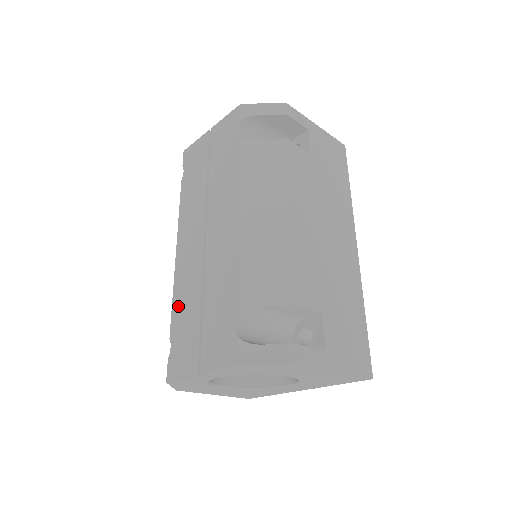
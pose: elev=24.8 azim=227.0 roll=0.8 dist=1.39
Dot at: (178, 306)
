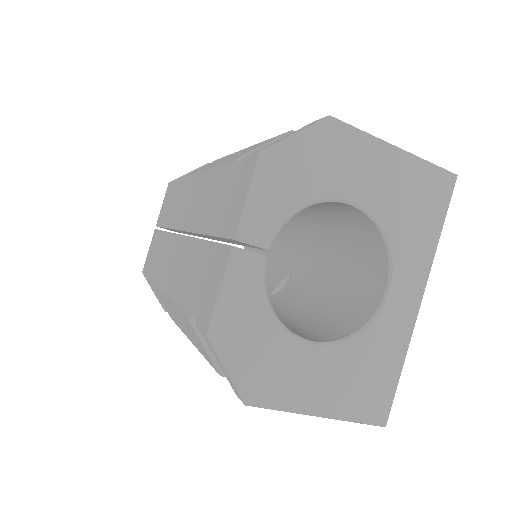
Dot at: (183, 291)
